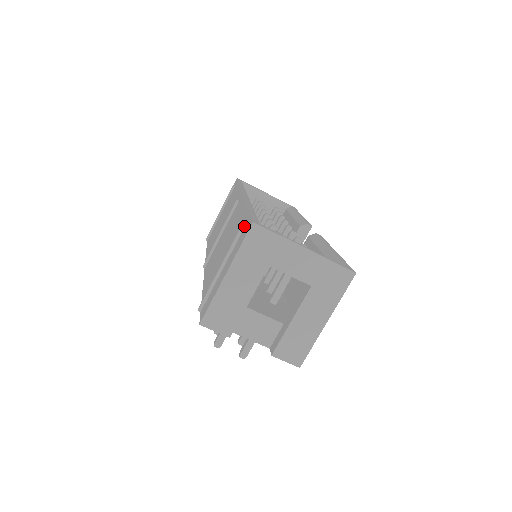
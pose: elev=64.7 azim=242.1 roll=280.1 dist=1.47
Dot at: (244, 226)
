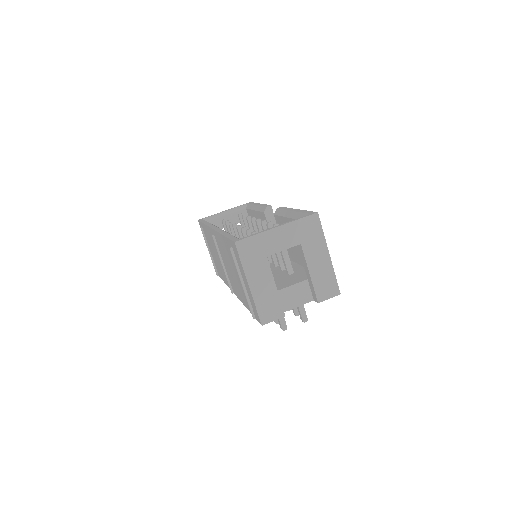
Dot at: (232, 248)
